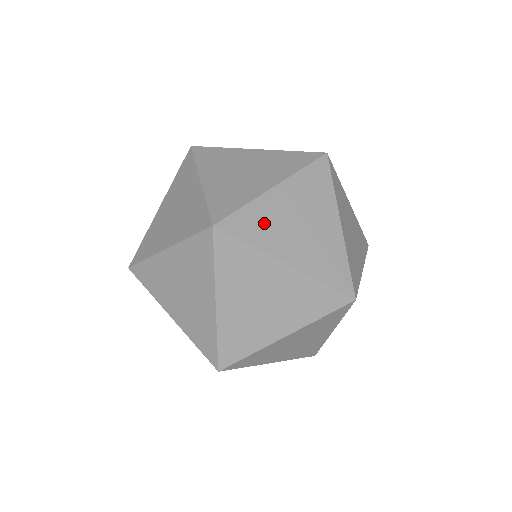
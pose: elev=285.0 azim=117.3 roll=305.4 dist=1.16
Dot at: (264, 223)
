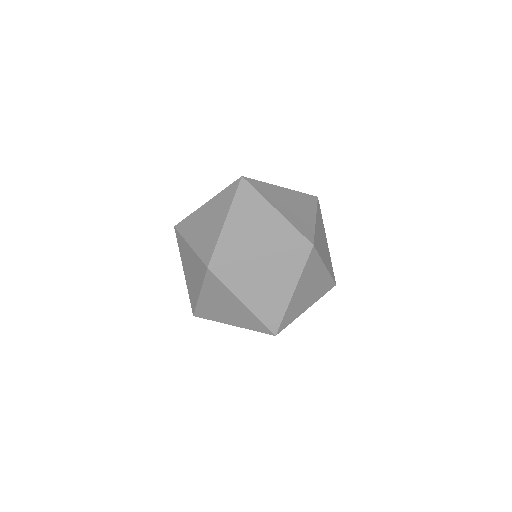
Dot at: occluded
